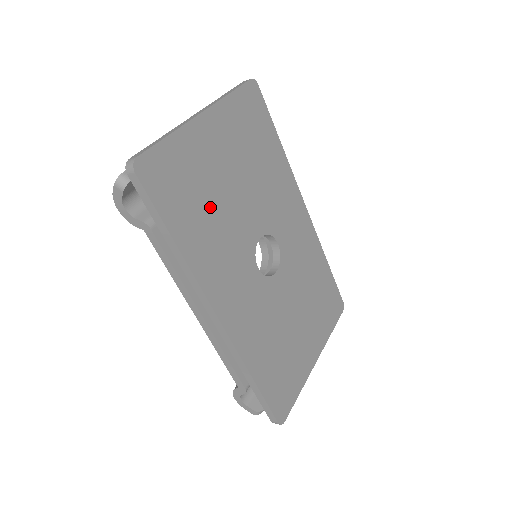
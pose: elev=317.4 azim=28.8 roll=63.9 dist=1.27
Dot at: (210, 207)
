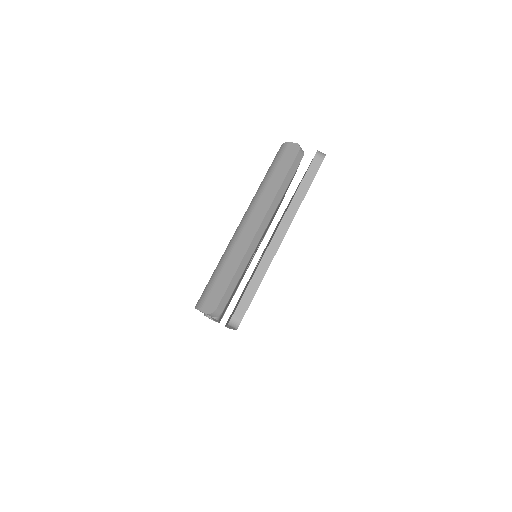
Dot at: occluded
